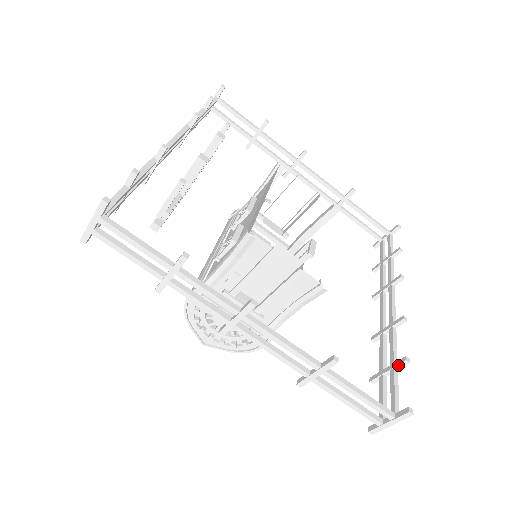
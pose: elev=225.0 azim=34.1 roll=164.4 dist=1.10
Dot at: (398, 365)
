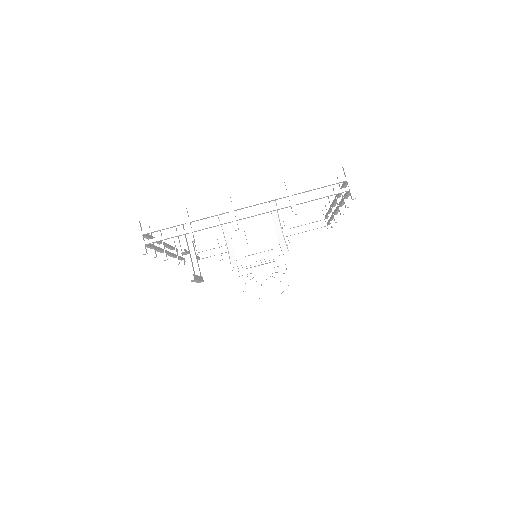
Dot at: (339, 184)
